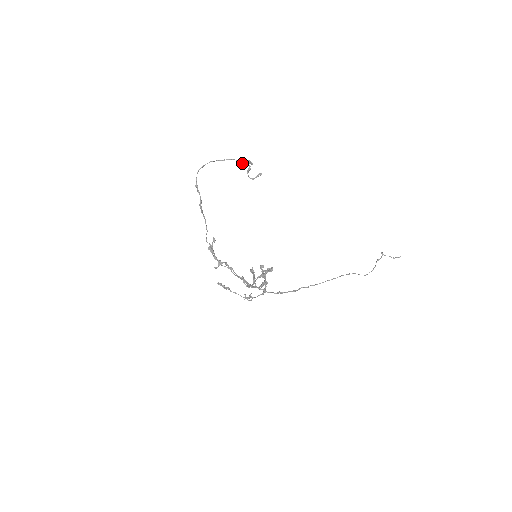
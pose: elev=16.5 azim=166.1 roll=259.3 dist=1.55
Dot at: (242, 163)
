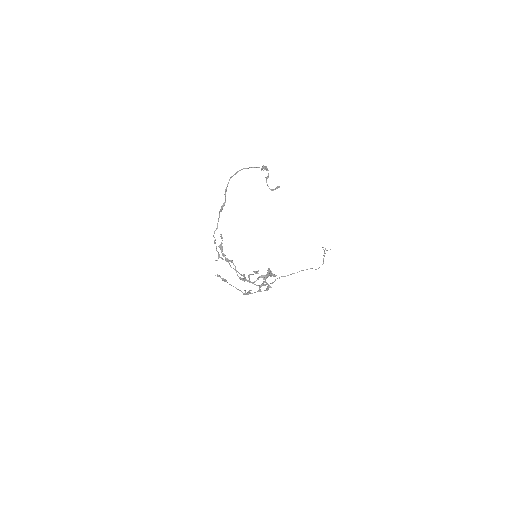
Dot at: occluded
